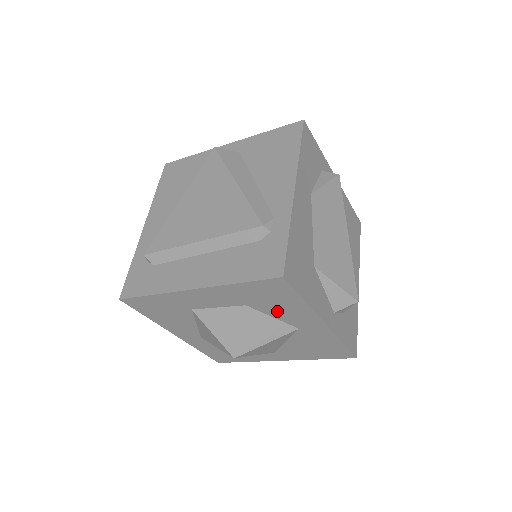
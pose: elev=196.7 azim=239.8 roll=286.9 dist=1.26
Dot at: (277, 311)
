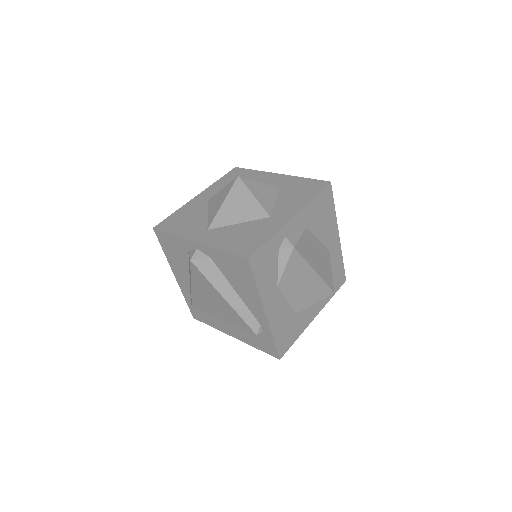
Dot at: occluded
